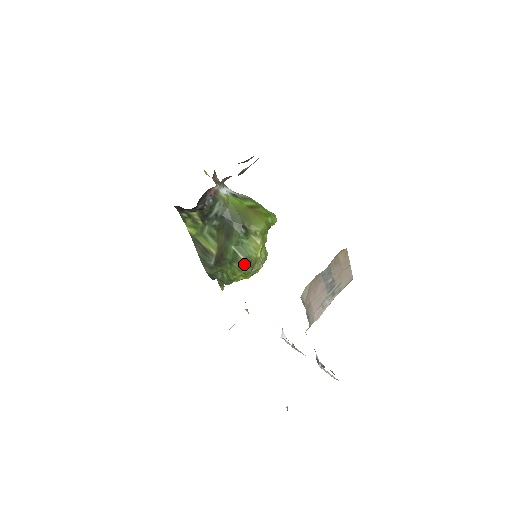
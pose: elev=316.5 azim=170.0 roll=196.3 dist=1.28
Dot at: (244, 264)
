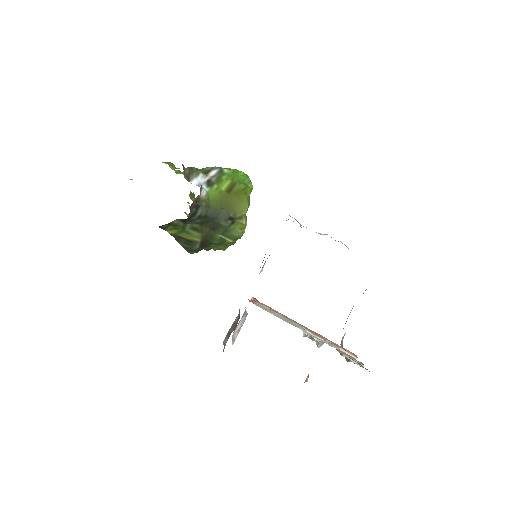
Dot at: (230, 242)
